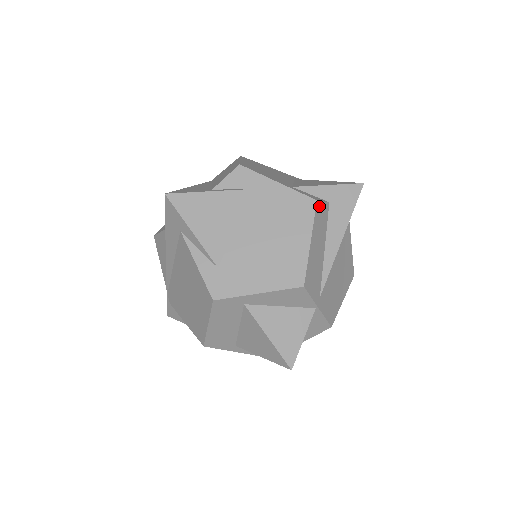
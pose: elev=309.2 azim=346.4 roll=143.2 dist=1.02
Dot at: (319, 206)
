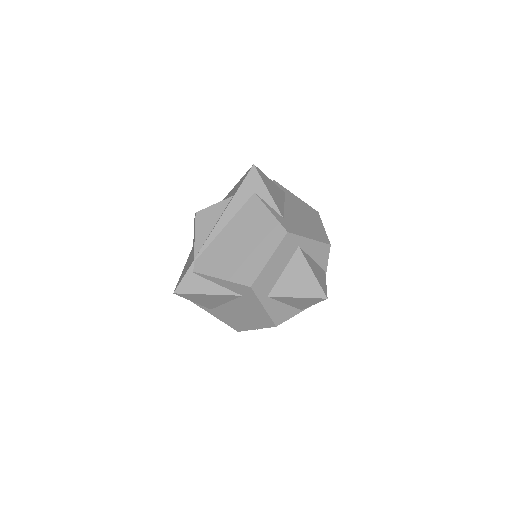
Dot at: occluded
